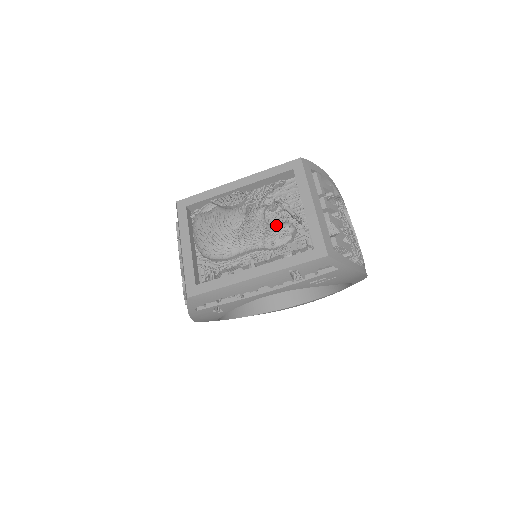
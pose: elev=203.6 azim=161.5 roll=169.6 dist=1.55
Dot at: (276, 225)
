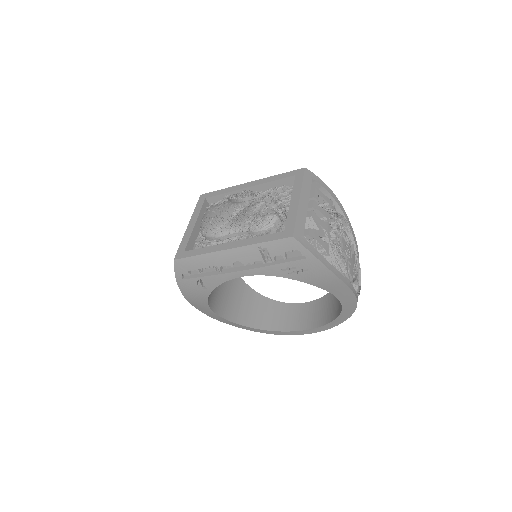
Dot at: (265, 214)
